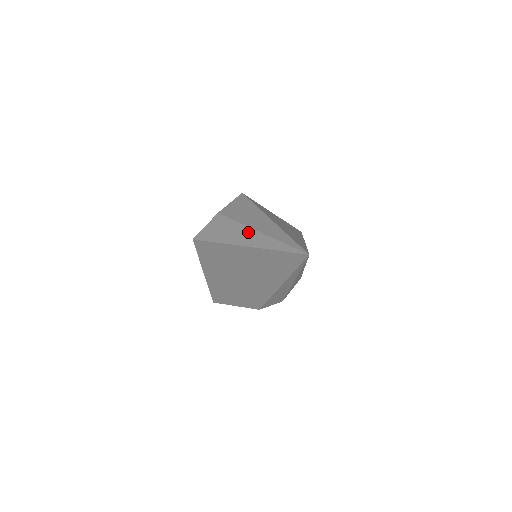
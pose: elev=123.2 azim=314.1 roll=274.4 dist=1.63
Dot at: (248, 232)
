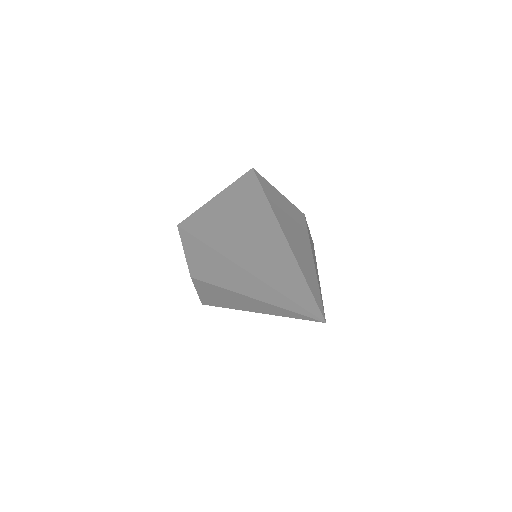
Dot at: (241, 298)
